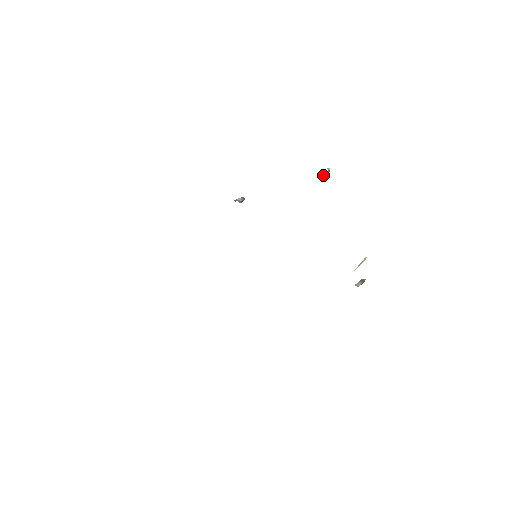
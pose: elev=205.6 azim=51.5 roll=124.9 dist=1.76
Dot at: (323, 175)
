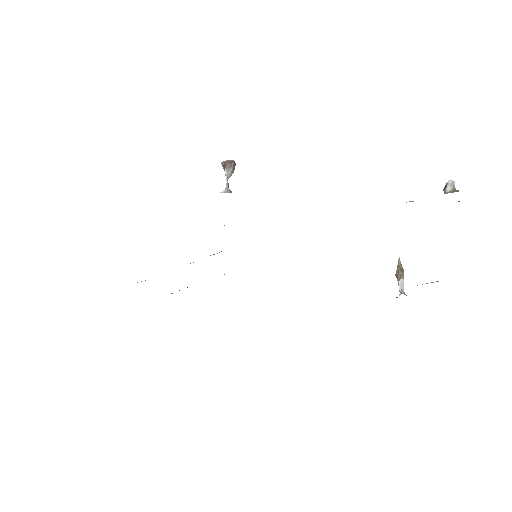
Dot at: occluded
